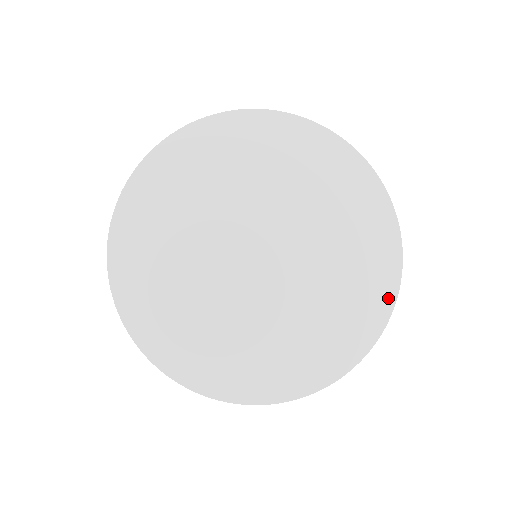
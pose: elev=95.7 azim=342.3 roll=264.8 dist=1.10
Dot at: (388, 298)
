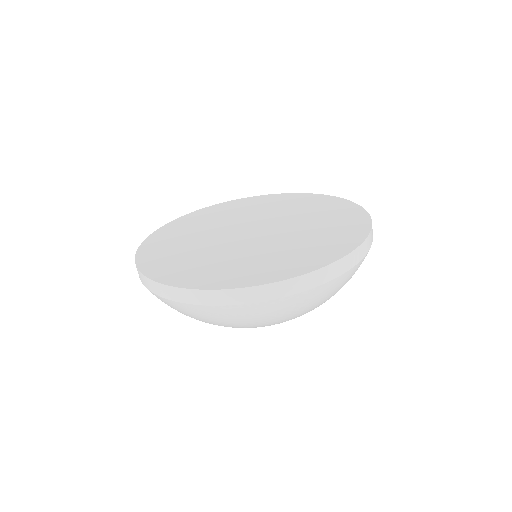
Dot at: (326, 261)
